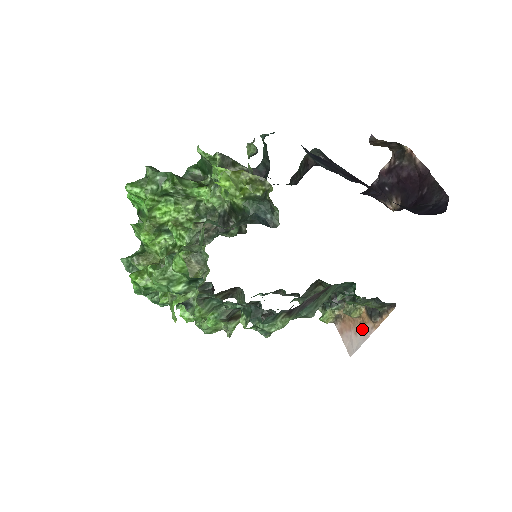
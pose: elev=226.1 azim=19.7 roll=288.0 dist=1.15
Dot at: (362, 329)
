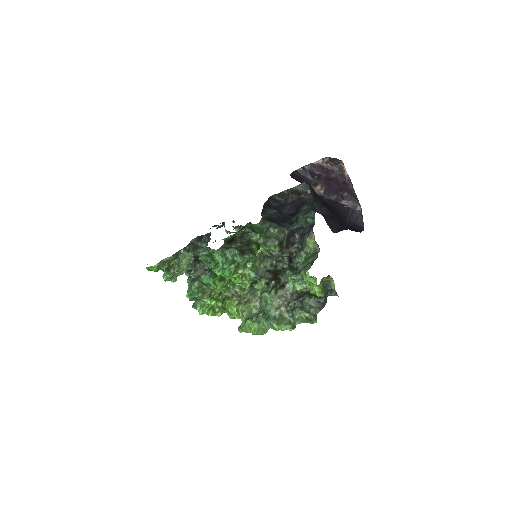
Dot at: occluded
